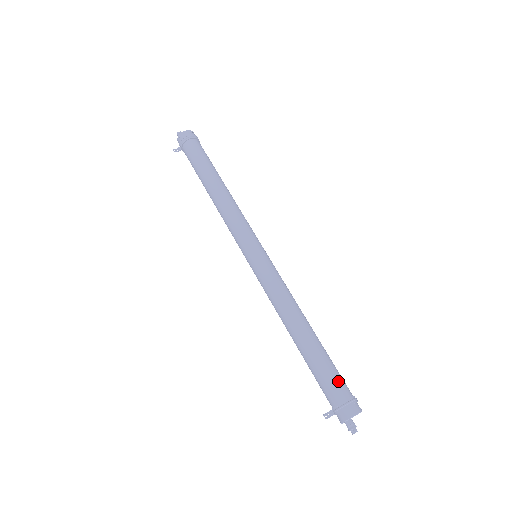
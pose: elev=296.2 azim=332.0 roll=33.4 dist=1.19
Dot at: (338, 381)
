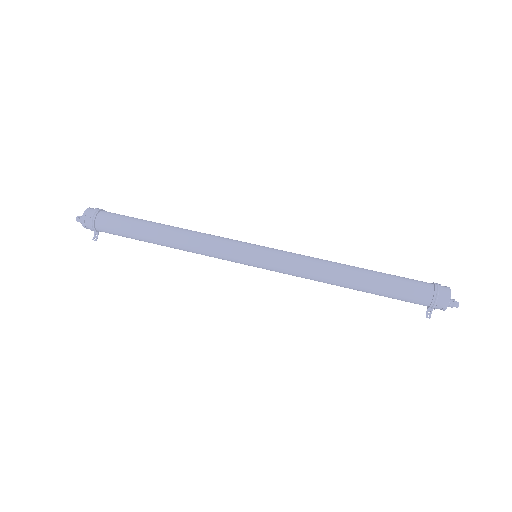
Dot at: (415, 288)
